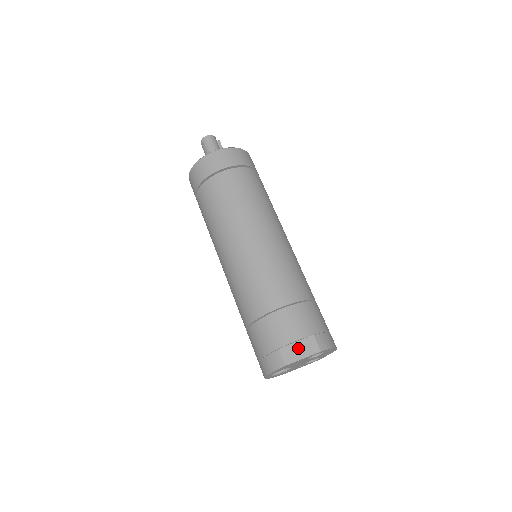
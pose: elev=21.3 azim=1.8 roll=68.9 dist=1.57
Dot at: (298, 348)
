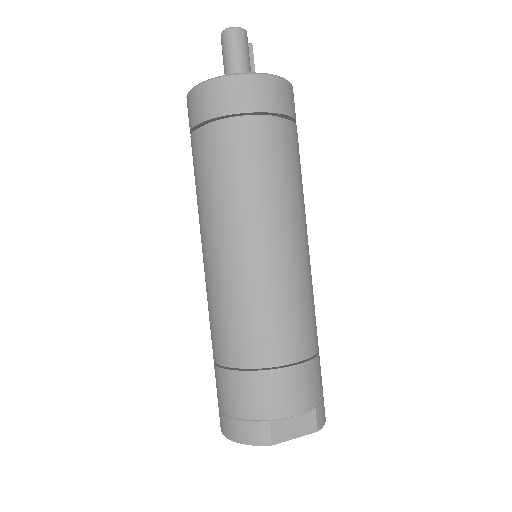
Dot at: (293, 423)
